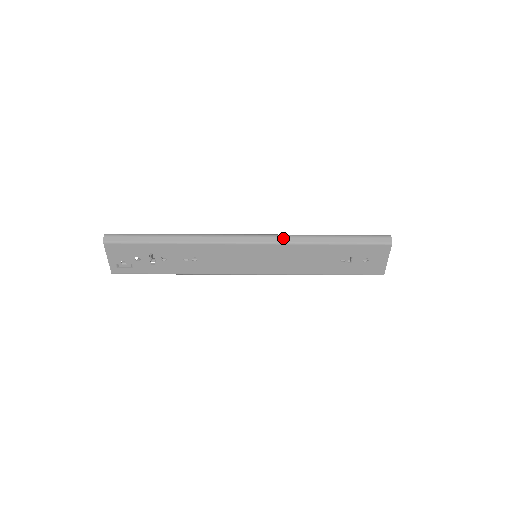
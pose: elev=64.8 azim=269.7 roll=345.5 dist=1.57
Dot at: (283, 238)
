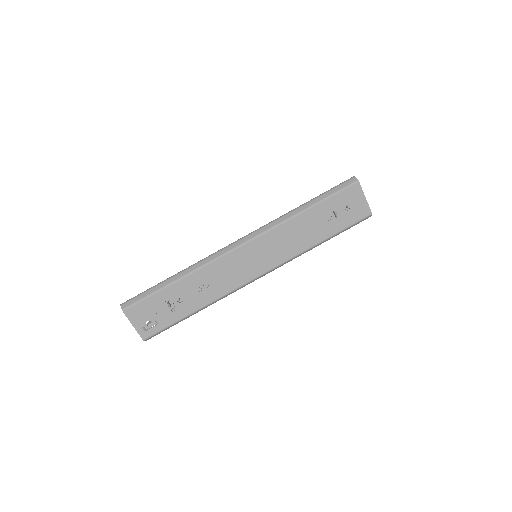
Dot at: (268, 225)
